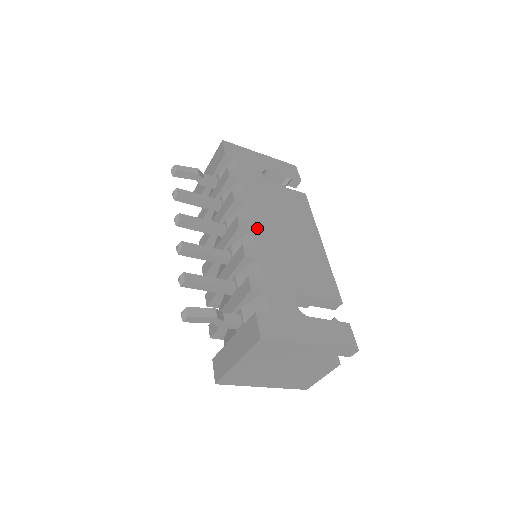
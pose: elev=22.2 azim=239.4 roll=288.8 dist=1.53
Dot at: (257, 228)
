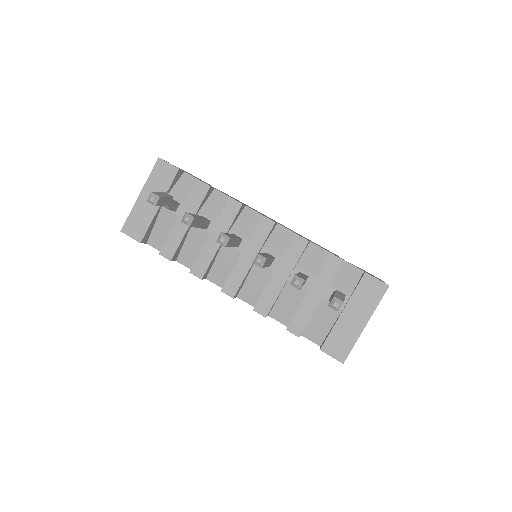
Dot at: occluded
